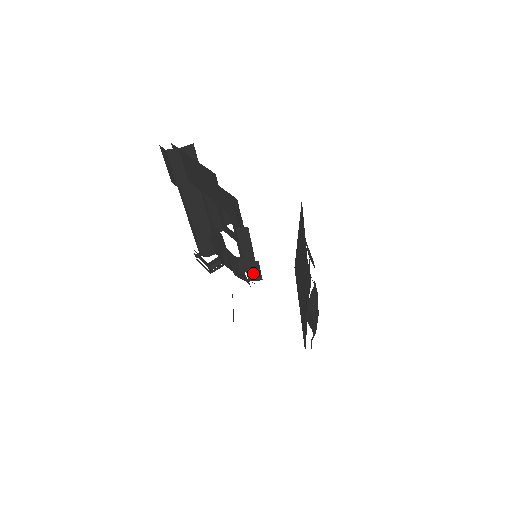
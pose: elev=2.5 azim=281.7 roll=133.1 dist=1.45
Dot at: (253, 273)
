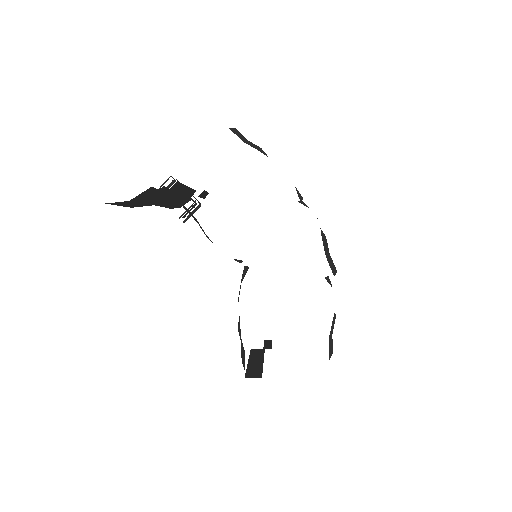
Dot at: occluded
